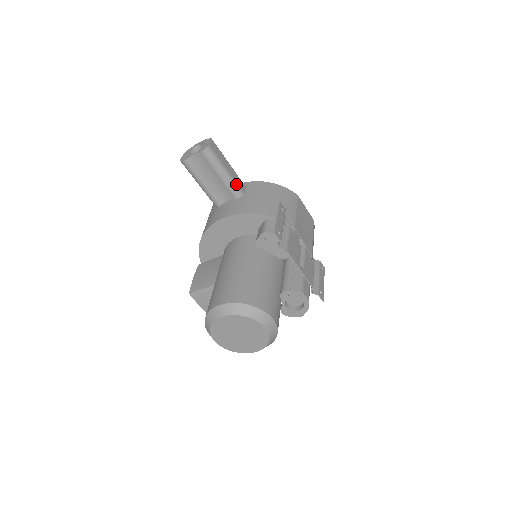
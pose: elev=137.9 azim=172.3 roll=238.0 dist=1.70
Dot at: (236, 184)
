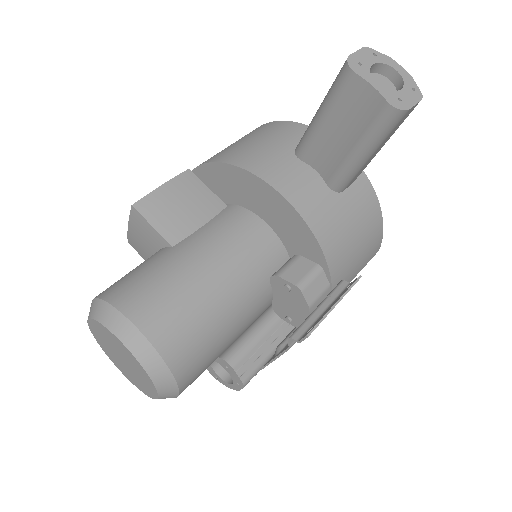
Dot at: (354, 176)
